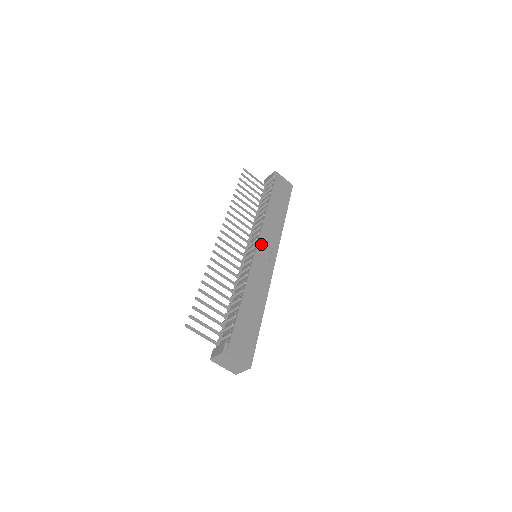
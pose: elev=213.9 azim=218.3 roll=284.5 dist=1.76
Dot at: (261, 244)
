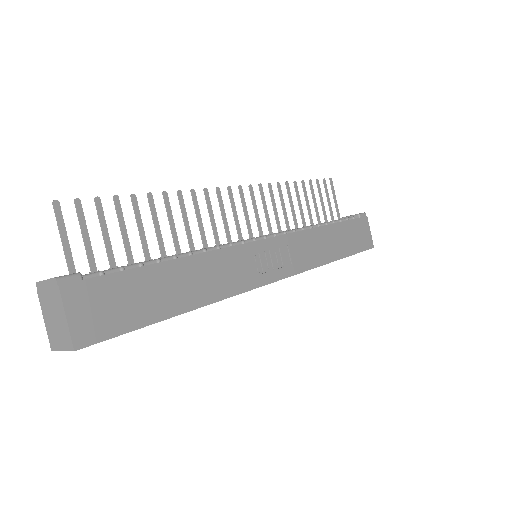
Dot at: (275, 244)
